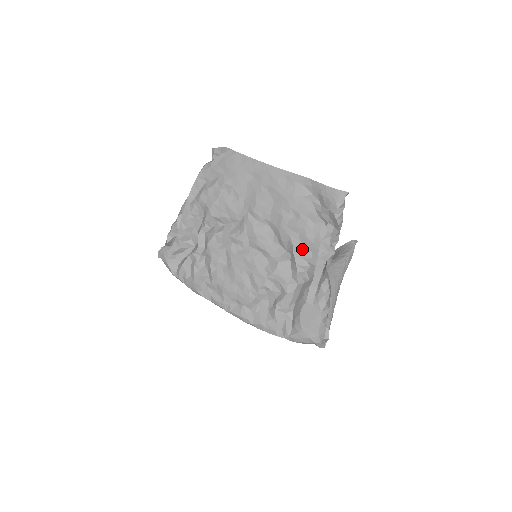
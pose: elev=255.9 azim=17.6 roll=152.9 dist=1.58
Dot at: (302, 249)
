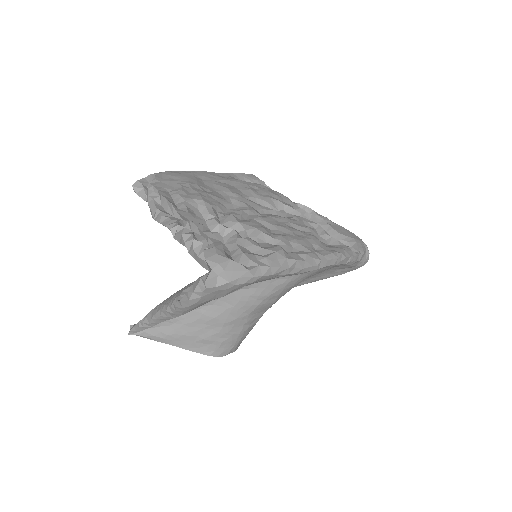
Dot at: (284, 202)
